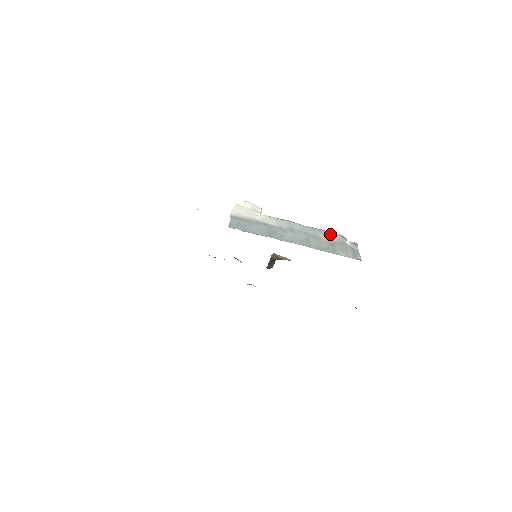
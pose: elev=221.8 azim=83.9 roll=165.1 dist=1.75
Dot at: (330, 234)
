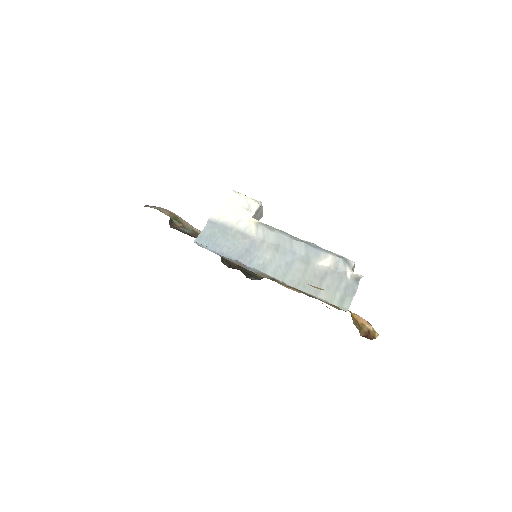
Dot at: (328, 258)
